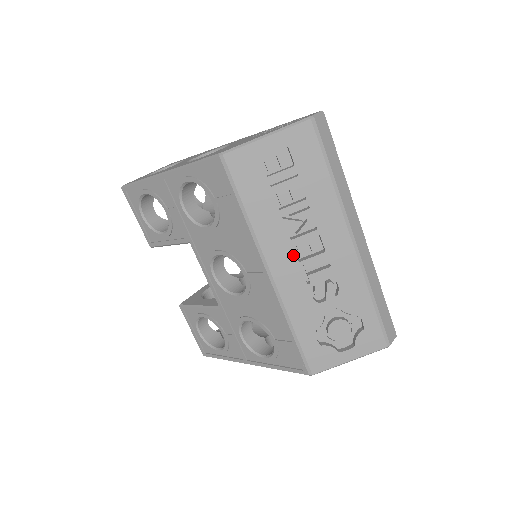
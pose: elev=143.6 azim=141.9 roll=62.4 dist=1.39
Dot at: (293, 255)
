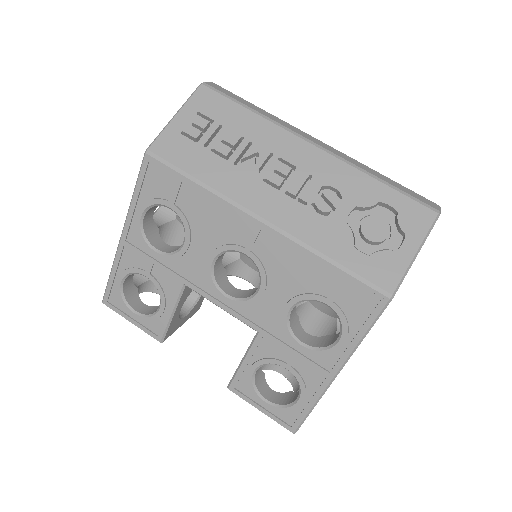
Dot at: (270, 189)
